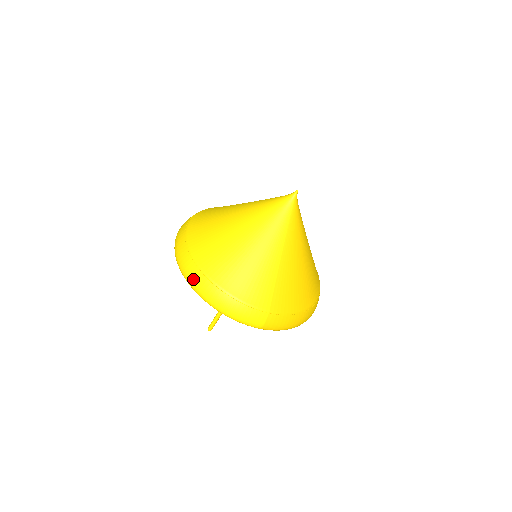
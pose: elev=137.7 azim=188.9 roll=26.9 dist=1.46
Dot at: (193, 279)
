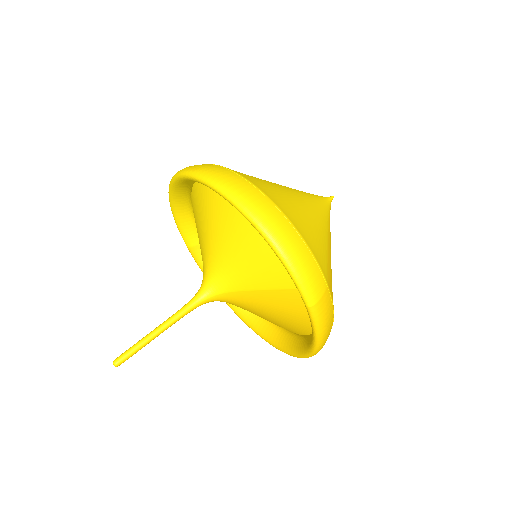
Dot at: (246, 193)
